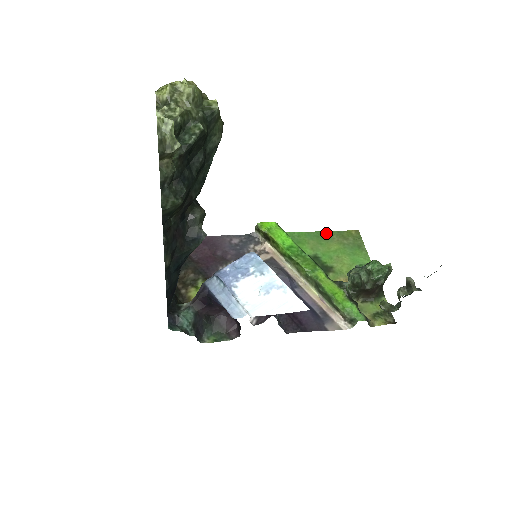
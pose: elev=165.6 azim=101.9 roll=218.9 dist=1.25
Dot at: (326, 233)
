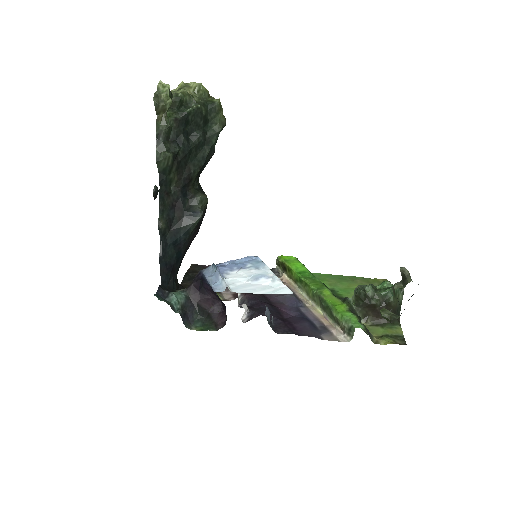
Dot at: (350, 277)
